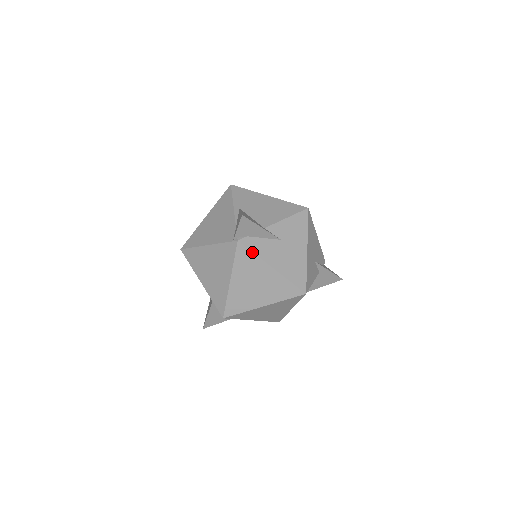
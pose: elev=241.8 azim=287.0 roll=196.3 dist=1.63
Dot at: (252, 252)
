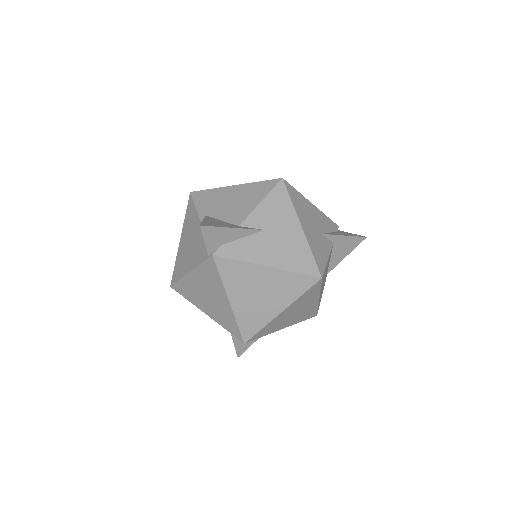
Dot at: (235, 260)
